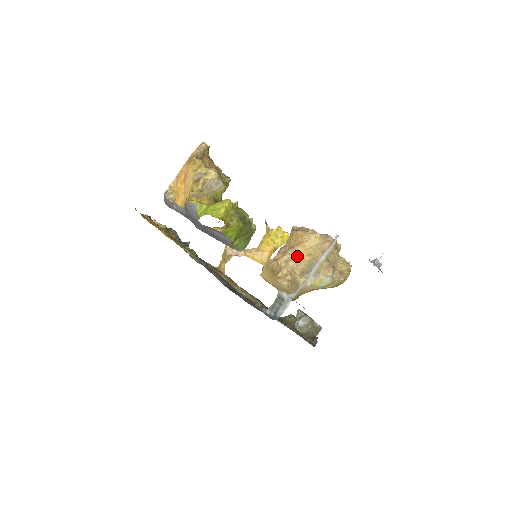
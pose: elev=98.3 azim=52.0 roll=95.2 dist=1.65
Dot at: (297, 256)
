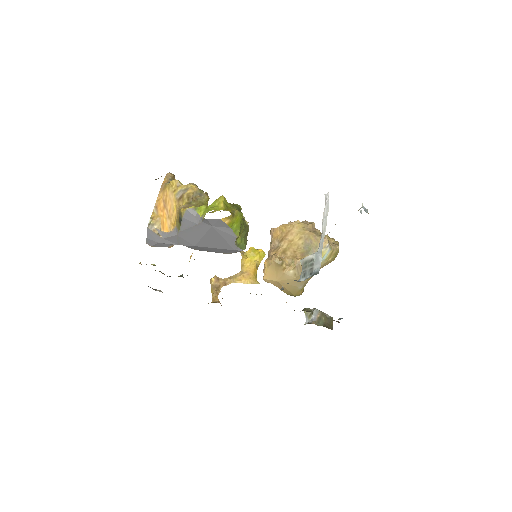
Dot at: (290, 244)
